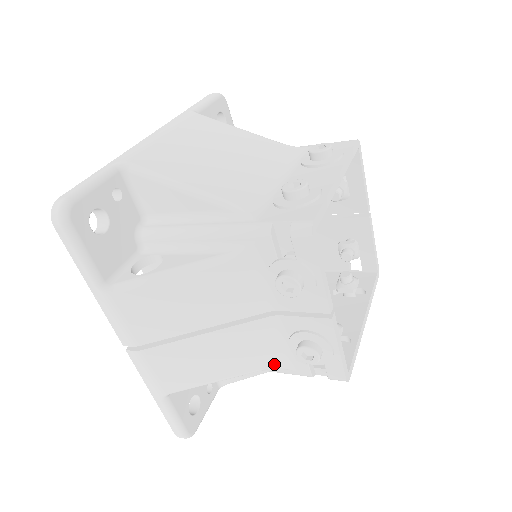
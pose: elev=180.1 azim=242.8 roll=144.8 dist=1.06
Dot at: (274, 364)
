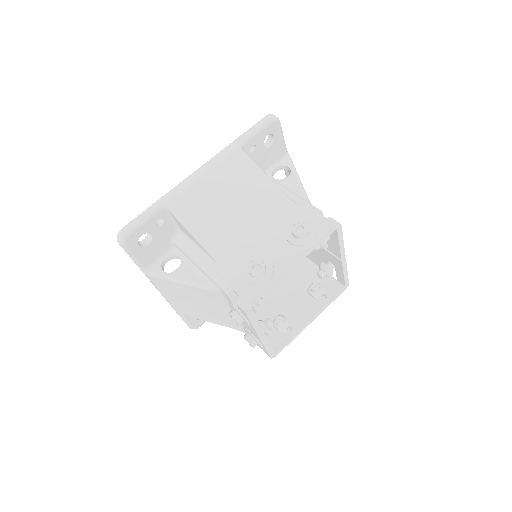
Dot at: (238, 329)
